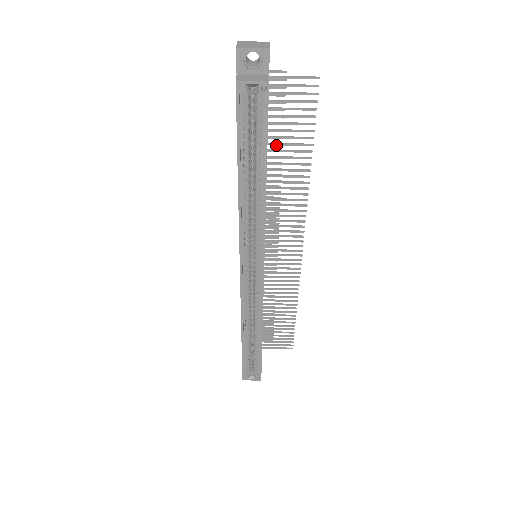
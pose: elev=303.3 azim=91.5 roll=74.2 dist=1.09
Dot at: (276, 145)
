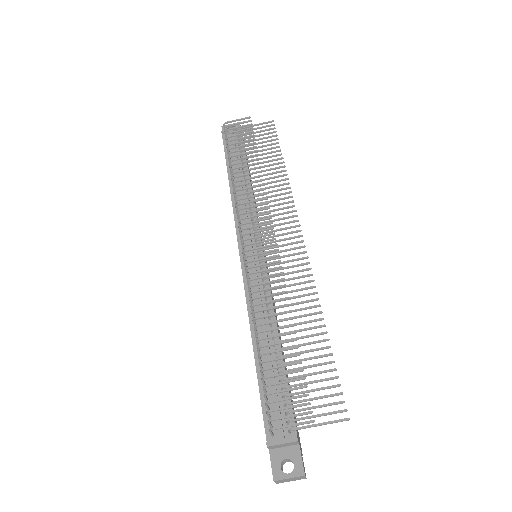
Dot at: (292, 354)
